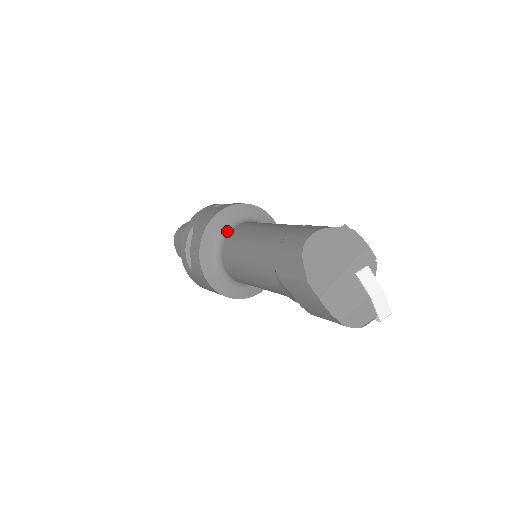
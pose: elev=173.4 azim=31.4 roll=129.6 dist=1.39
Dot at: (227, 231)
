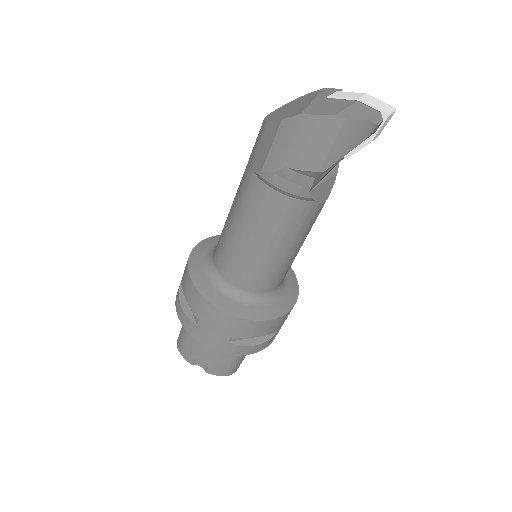
Dot at: (213, 252)
